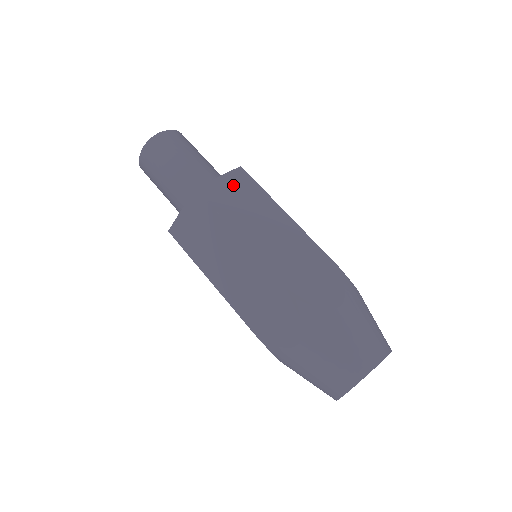
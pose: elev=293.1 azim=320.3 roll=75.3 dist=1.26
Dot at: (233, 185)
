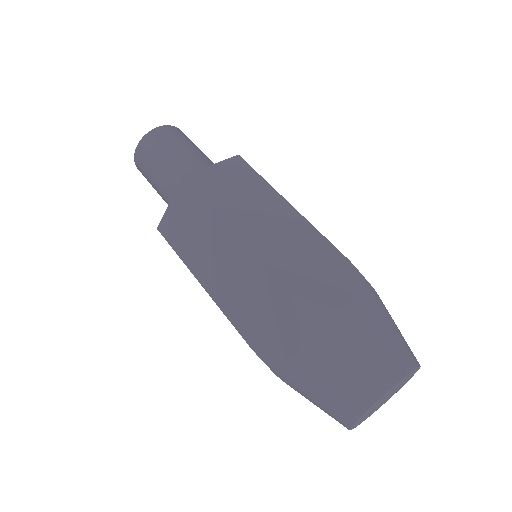
Dot at: (227, 173)
